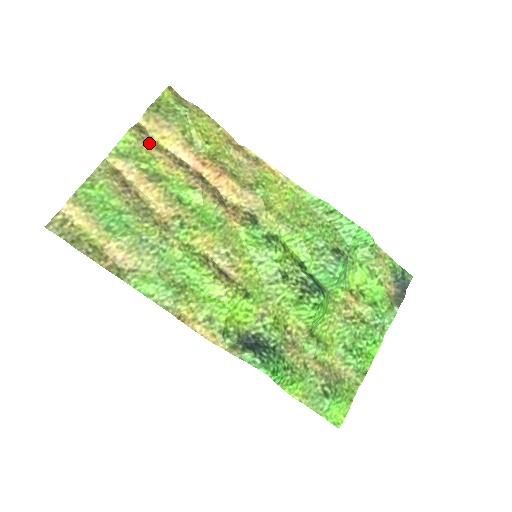
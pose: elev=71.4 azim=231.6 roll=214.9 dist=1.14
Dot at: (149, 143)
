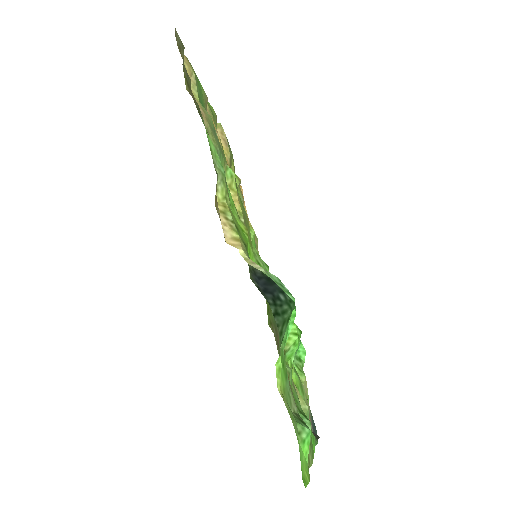
Dot at: occluded
